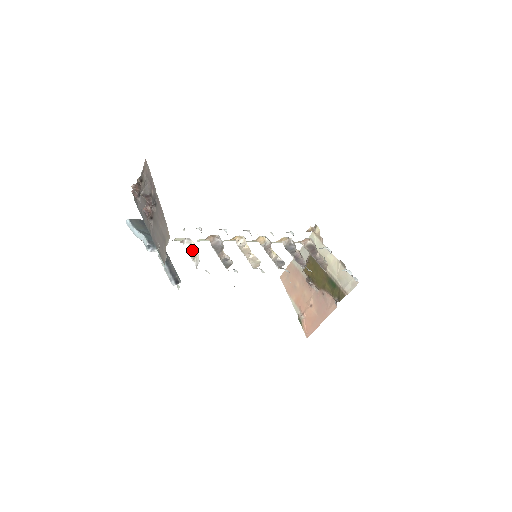
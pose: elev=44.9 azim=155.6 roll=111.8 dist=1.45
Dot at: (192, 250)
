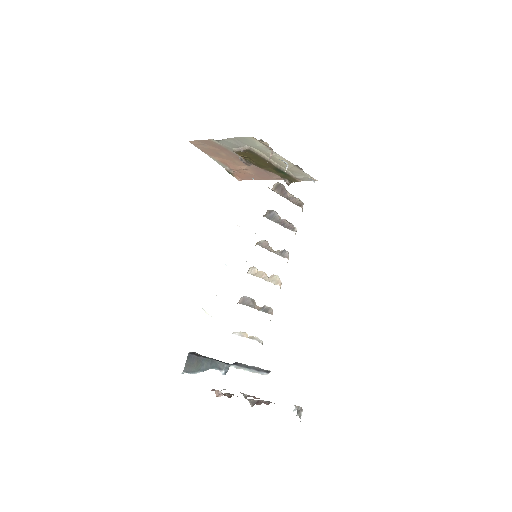
Dot at: occluded
